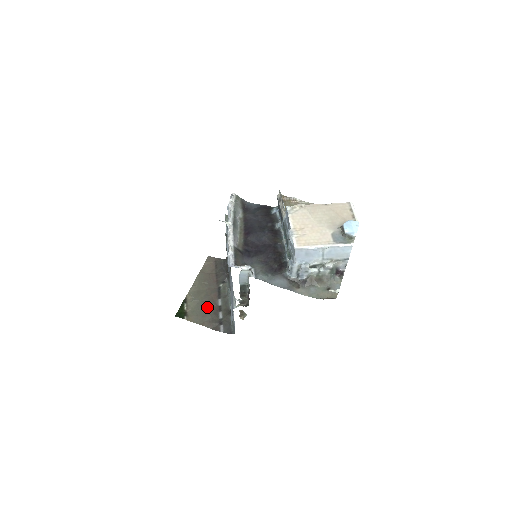
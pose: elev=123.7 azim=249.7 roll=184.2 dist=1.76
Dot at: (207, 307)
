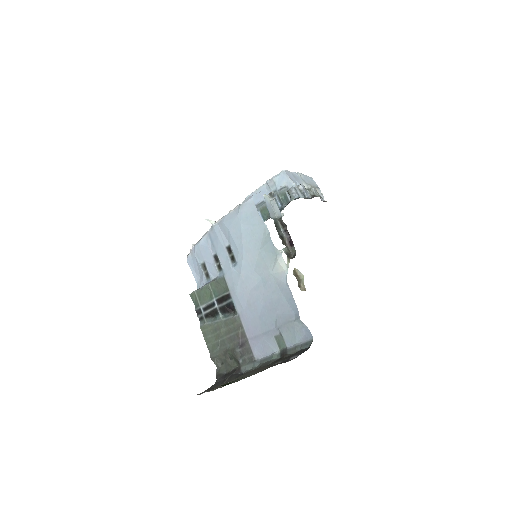
Dot at: (253, 370)
